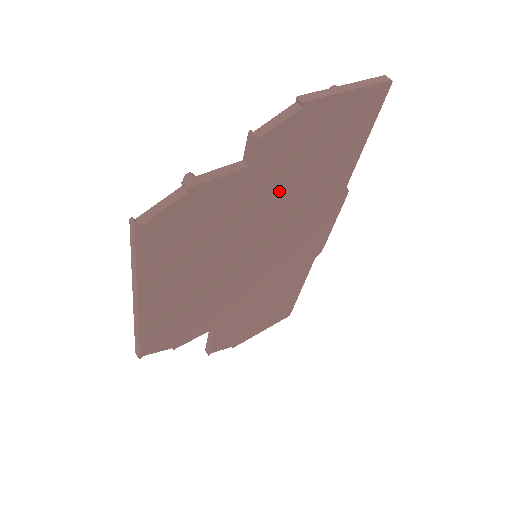
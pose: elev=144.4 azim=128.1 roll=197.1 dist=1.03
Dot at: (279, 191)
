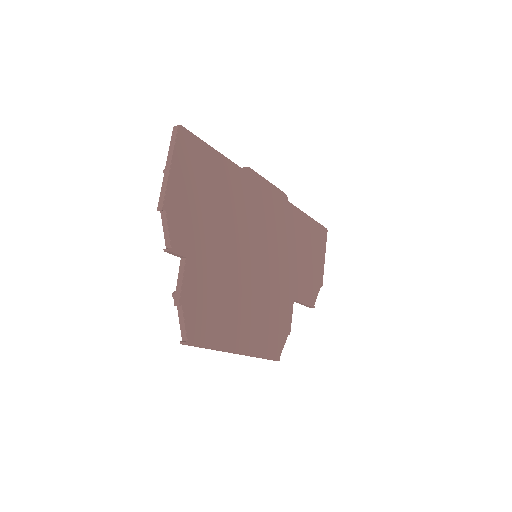
Dot at: (215, 234)
